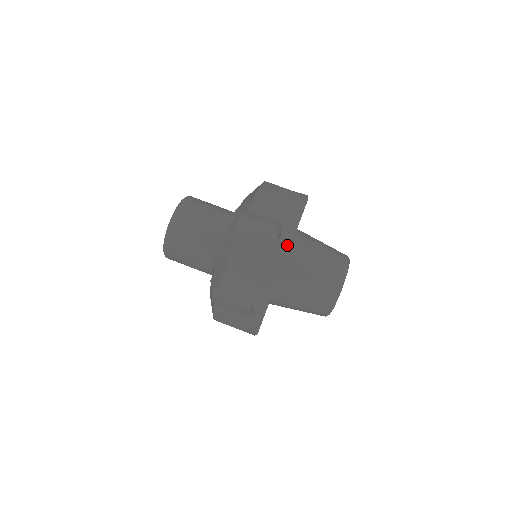
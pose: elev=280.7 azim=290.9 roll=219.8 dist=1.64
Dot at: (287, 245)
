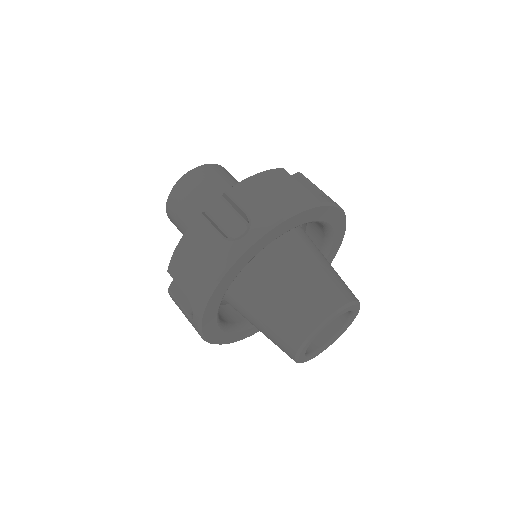
Dot at: (241, 249)
